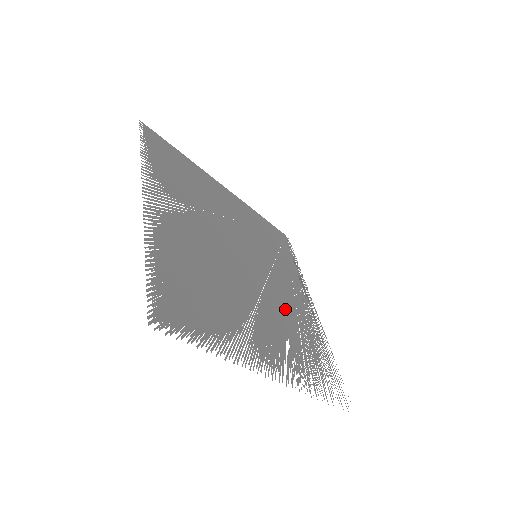
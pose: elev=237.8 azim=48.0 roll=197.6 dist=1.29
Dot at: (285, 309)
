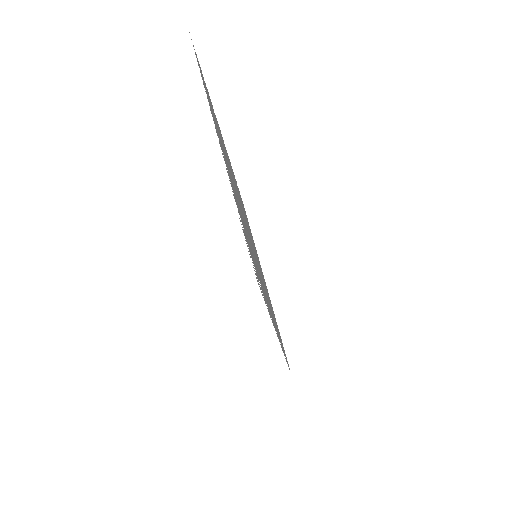
Dot at: occluded
